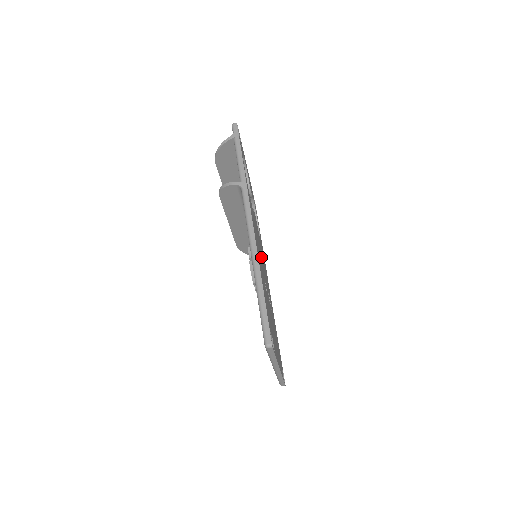
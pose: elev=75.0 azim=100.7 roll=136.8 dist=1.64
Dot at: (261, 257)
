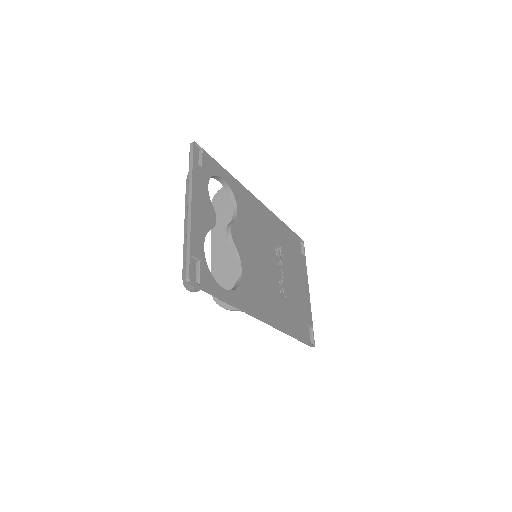
Dot at: (264, 266)
